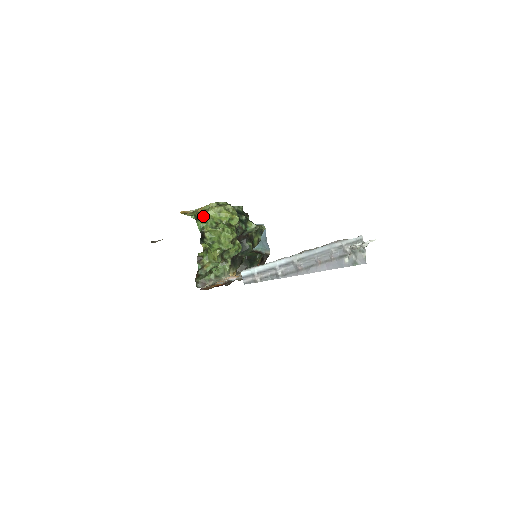
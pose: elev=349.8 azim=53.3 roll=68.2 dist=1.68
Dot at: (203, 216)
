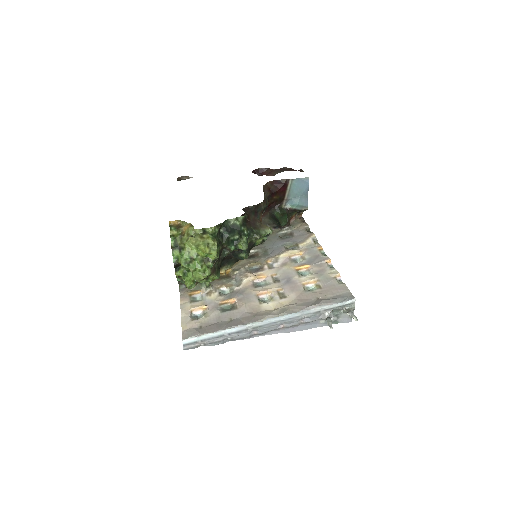
Dot at: (182, 244)
